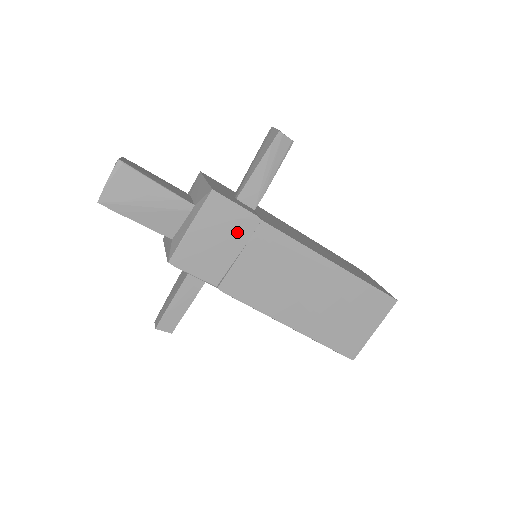
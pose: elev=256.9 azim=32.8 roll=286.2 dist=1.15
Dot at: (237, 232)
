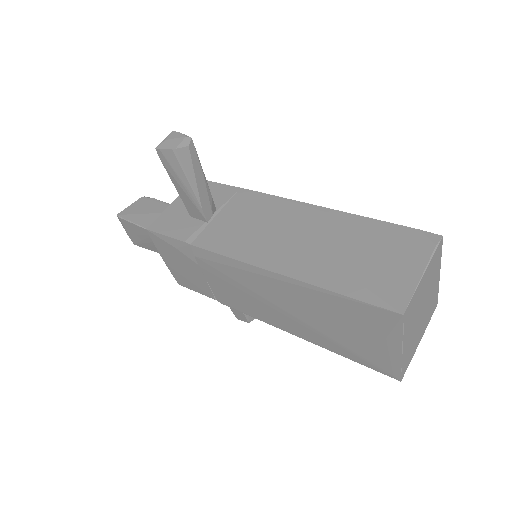
Dot at: (186, 258)
